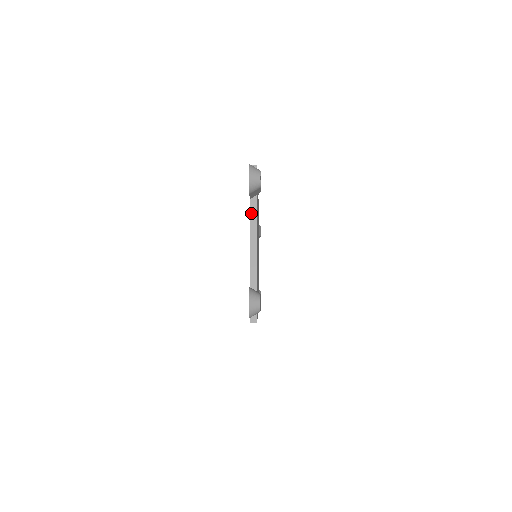
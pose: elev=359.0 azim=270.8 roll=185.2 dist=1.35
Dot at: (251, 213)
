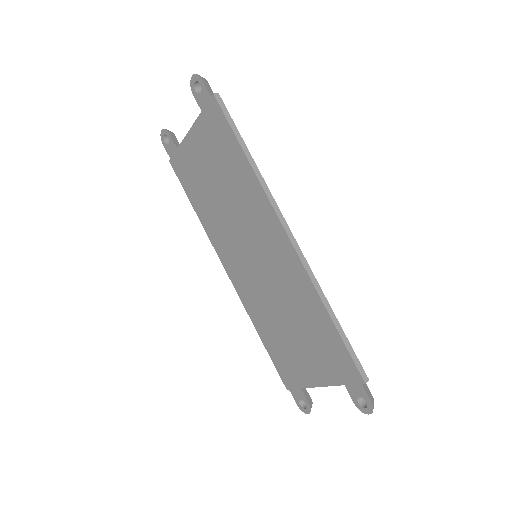
Dot at: (337, 385)
